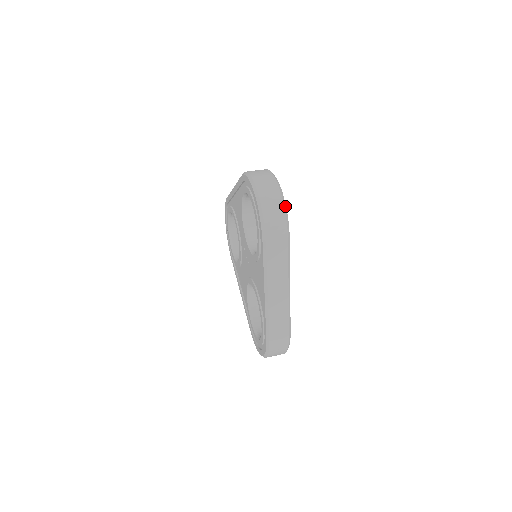
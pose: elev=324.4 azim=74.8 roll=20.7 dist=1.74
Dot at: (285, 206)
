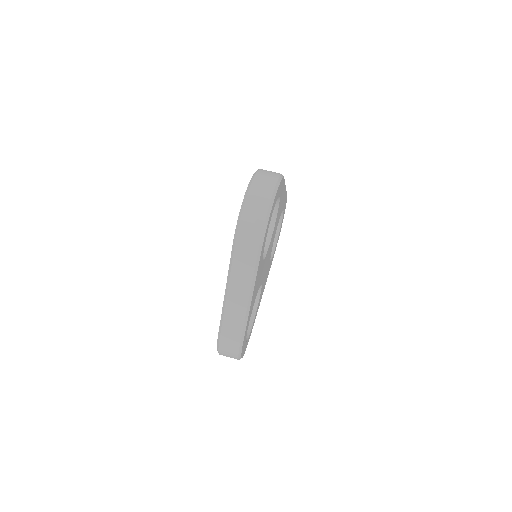
Dot at: (268, 216)
